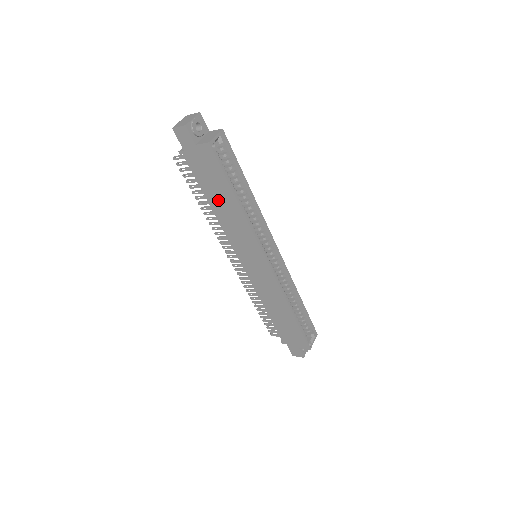
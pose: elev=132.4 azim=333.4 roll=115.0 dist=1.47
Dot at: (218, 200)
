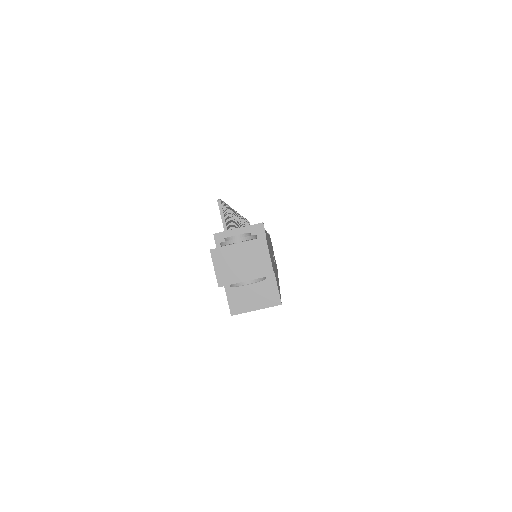
Dot at: occluded
